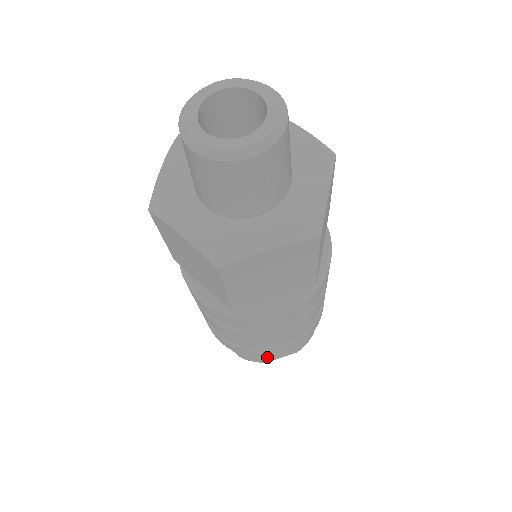
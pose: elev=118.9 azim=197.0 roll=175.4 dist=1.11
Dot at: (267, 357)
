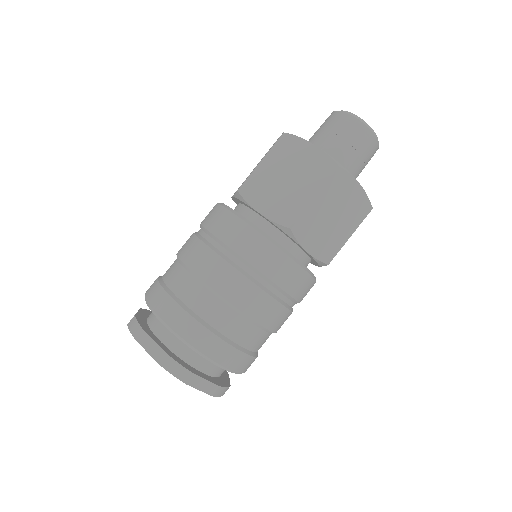
Dot at: (212, 358)
